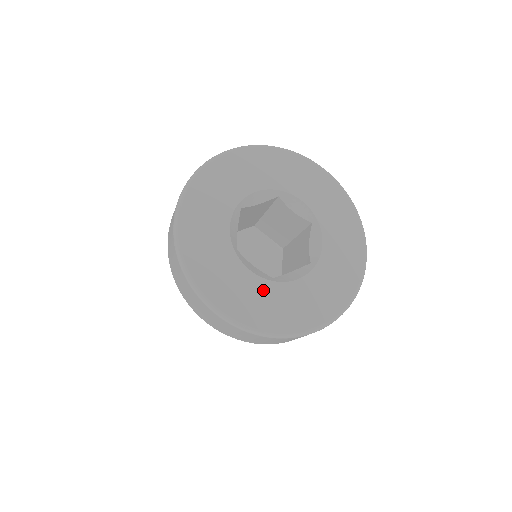
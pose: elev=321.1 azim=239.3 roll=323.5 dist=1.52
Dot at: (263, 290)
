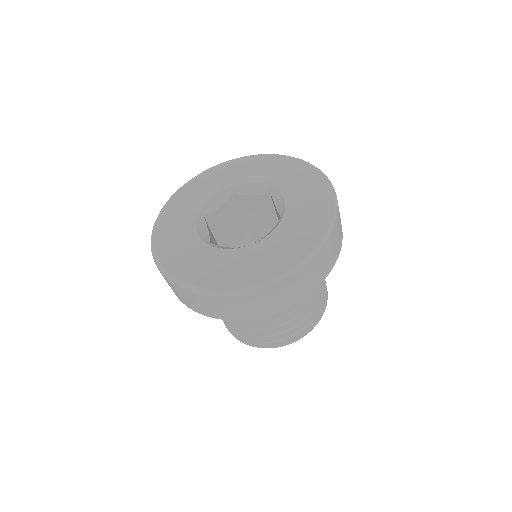
Dot at: (192, 245)
